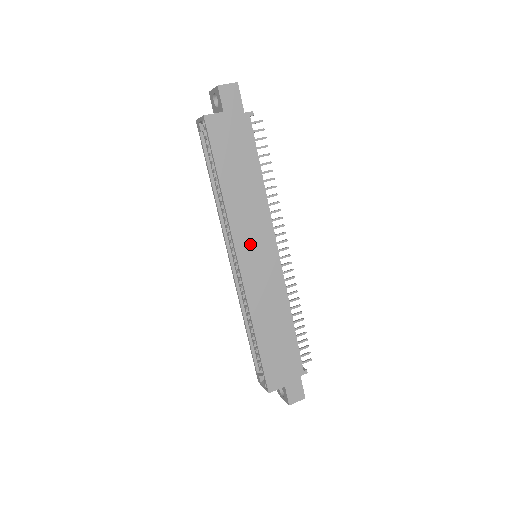
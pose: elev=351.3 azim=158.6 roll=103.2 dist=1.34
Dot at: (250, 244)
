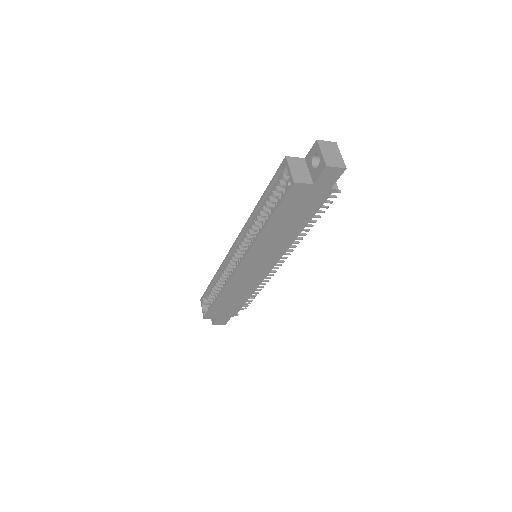
Dot at: (257, 259)
